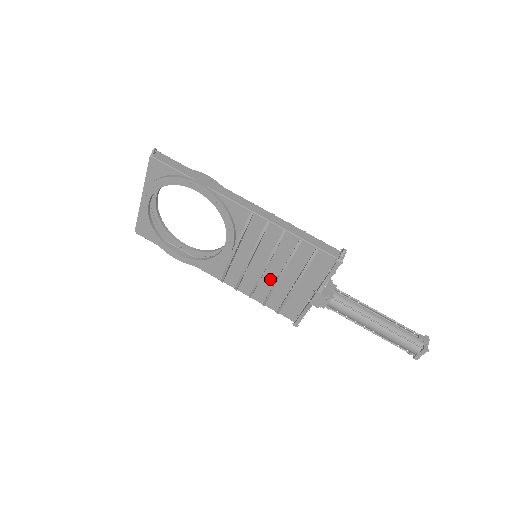
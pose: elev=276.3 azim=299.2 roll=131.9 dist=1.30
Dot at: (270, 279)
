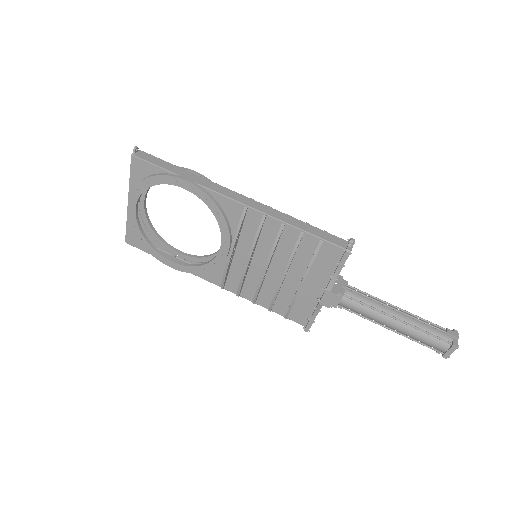
Dot at: (274, 280)
